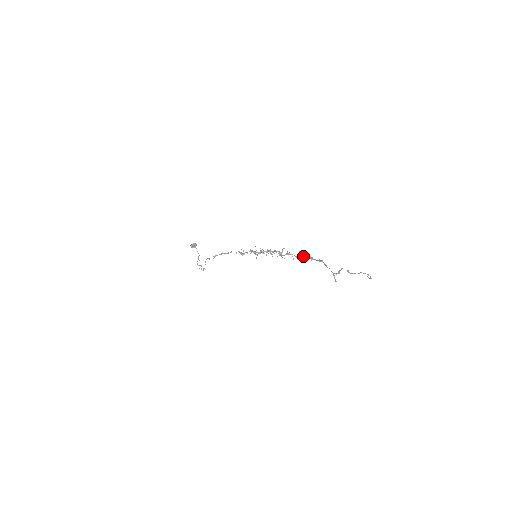
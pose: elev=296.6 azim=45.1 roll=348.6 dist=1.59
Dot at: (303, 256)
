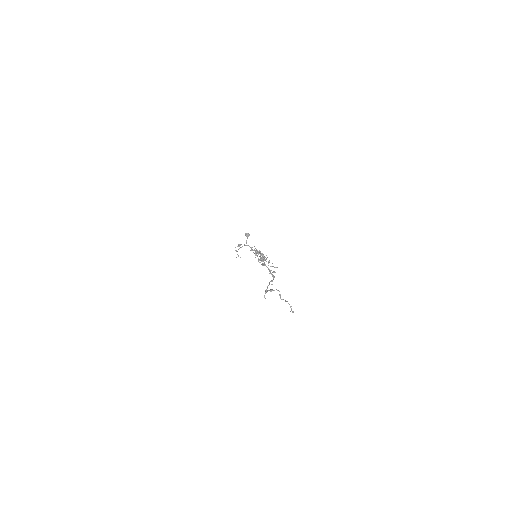
Dot at: occluded
